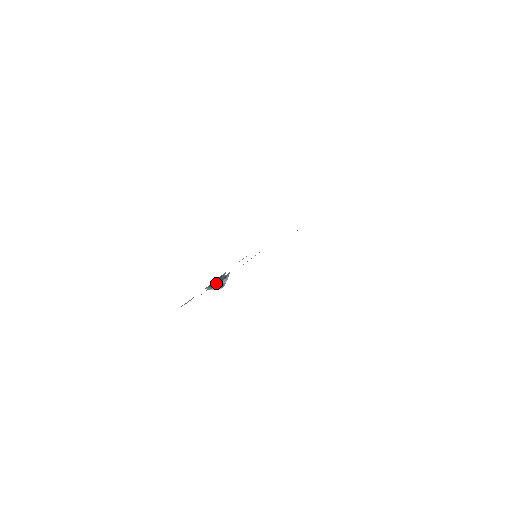
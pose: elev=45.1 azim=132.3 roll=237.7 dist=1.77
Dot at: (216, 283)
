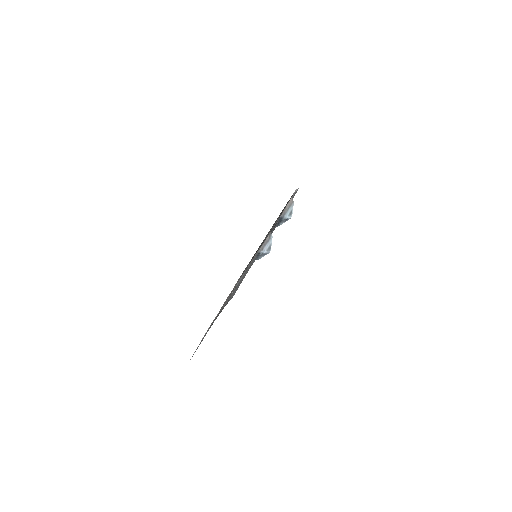
Dot at: (255, 258)
